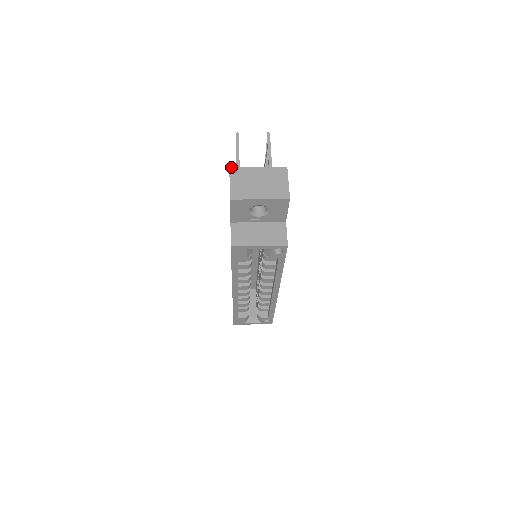
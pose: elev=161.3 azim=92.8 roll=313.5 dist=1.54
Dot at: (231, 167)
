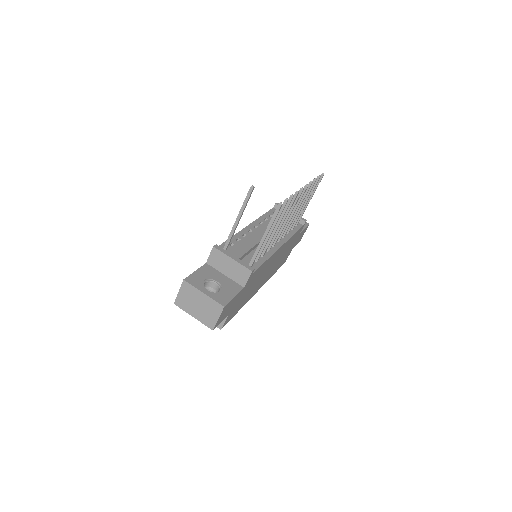
Dot at: (184, 280)
